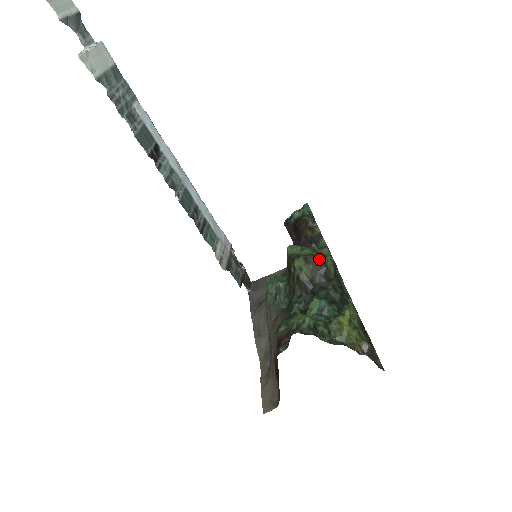
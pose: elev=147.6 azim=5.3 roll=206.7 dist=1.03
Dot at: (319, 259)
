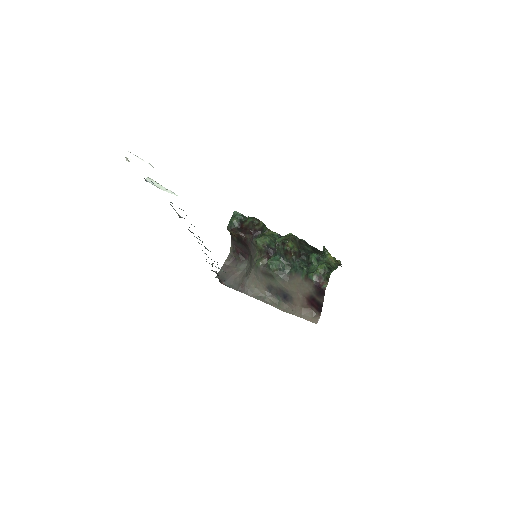
Dot at: (293, 237)
